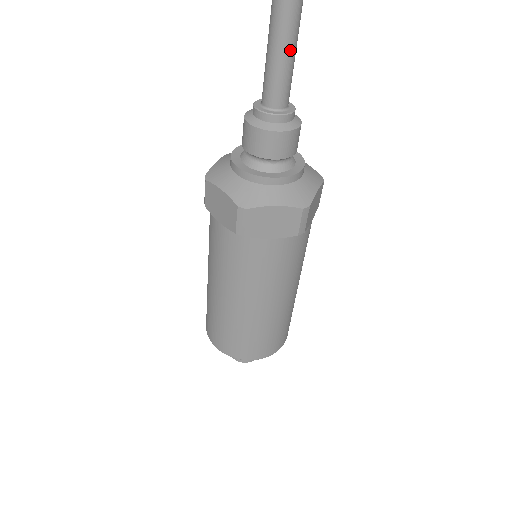
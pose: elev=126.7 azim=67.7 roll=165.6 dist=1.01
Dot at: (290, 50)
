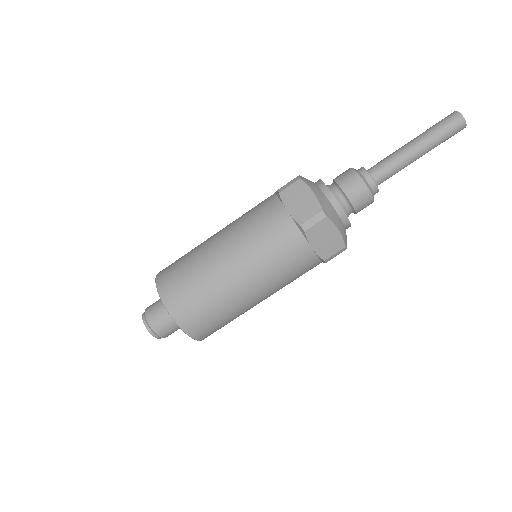
Dot at: (407, 154)
